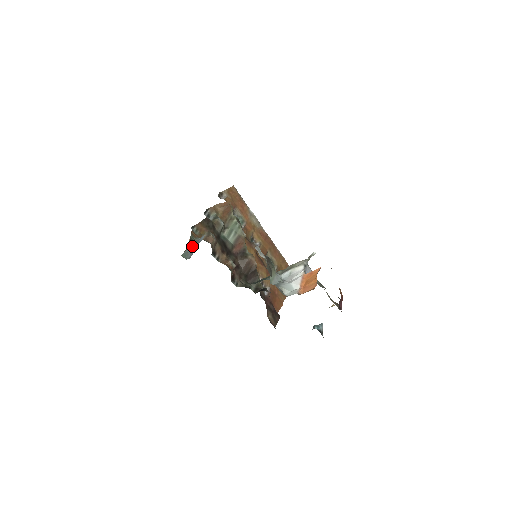
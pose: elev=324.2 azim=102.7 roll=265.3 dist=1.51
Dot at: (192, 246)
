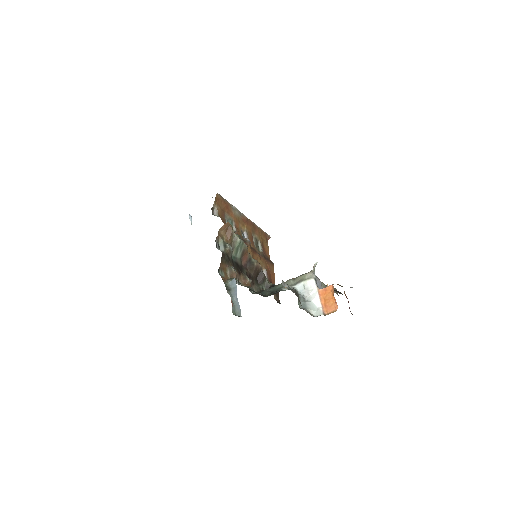
Dot at: (233, 298)
